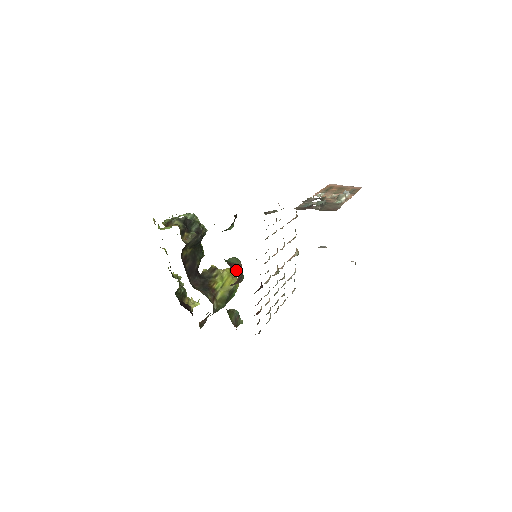
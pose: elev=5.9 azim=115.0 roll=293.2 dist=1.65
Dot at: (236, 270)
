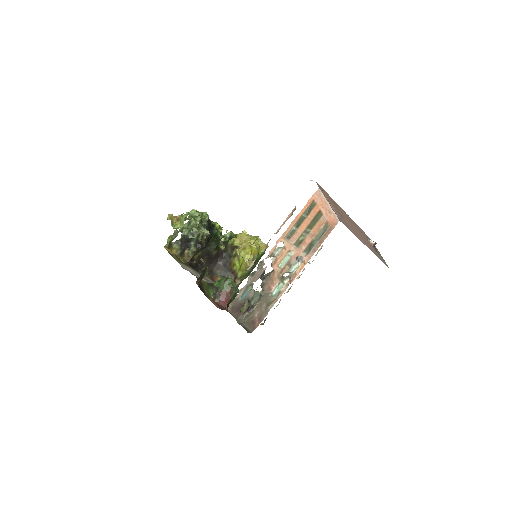
Dot at: (223, 299)
